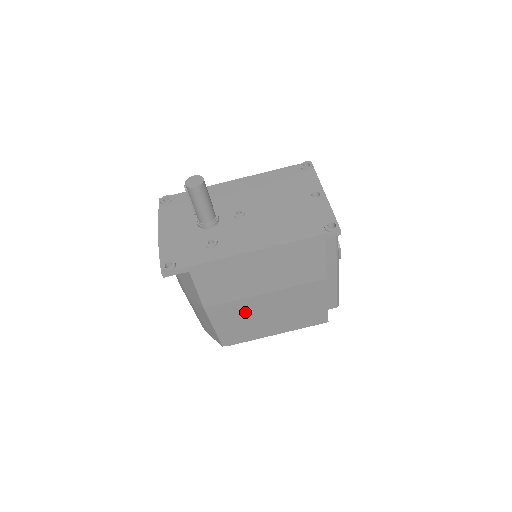
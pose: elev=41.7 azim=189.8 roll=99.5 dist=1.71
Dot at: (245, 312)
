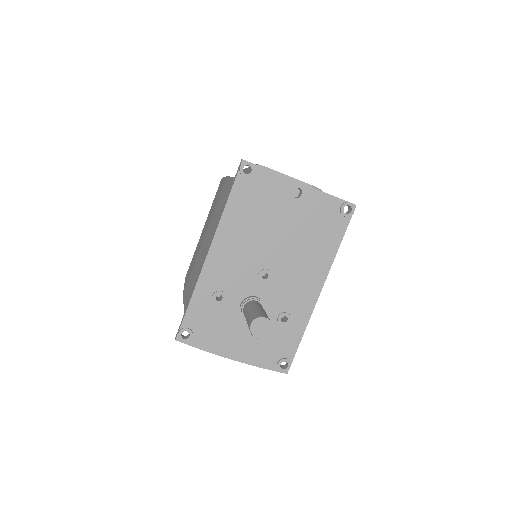
Dot at: occluded
